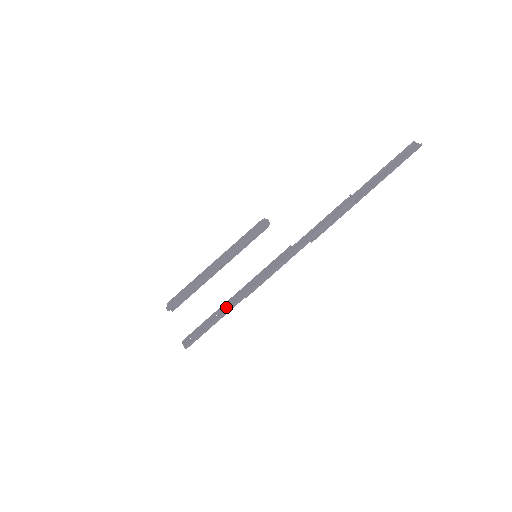
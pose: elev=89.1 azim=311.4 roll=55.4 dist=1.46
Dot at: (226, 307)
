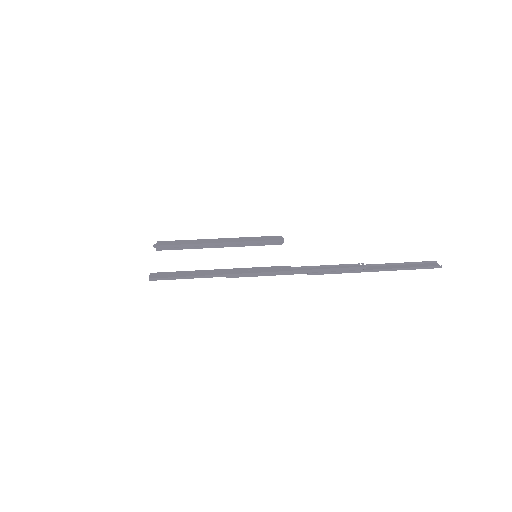
Dot at: (206, 273)
